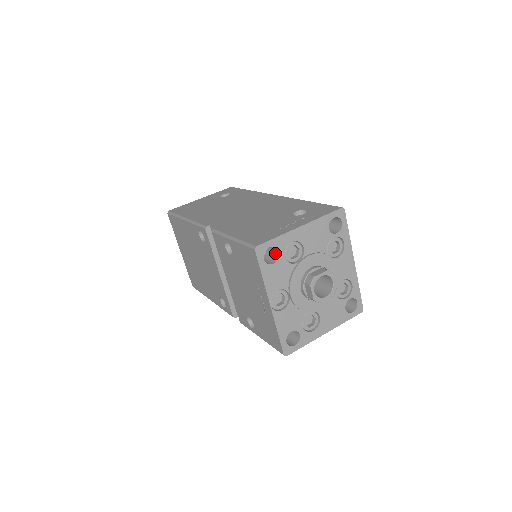
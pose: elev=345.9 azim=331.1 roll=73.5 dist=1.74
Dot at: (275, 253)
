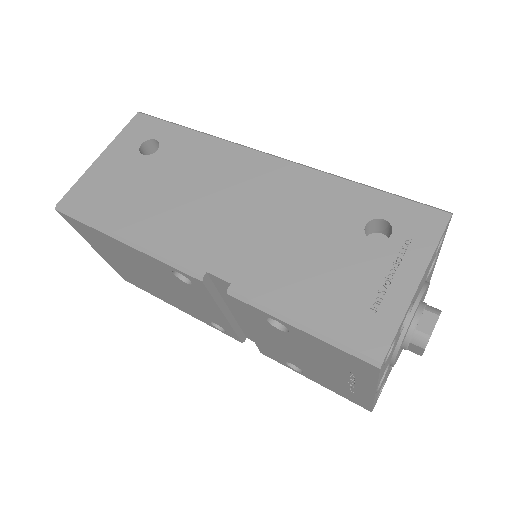
Dot at: occluded
